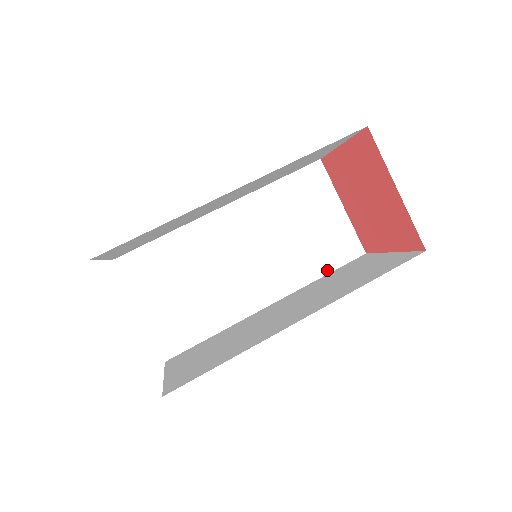
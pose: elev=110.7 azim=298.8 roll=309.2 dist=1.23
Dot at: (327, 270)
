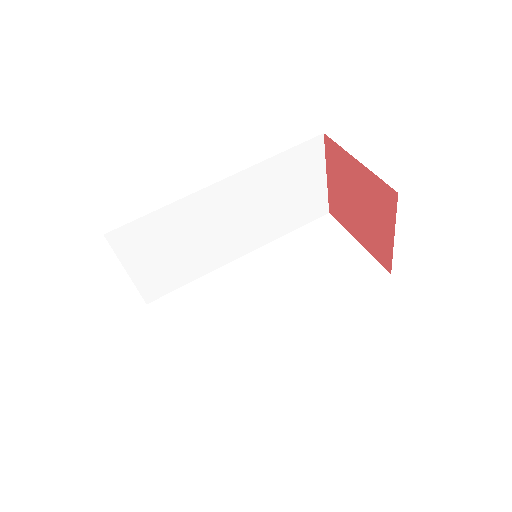
Dot at: (295, 227)
